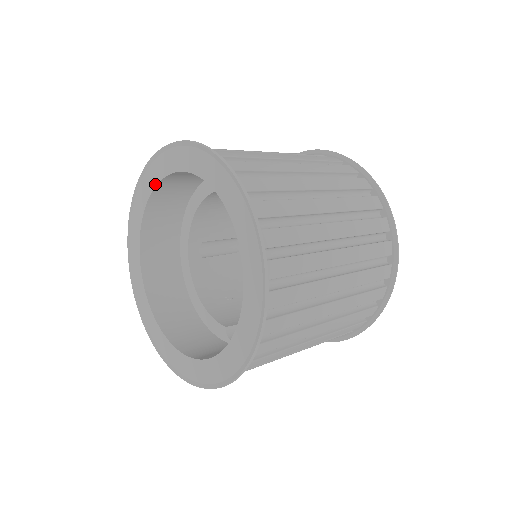
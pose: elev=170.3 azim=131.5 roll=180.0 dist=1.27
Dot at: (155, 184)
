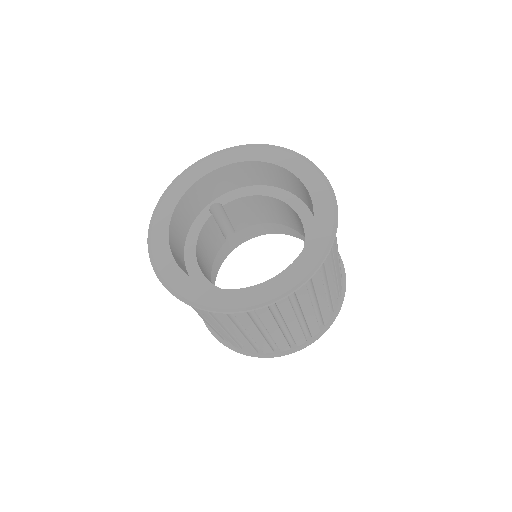
Dot at: (171, 214)
